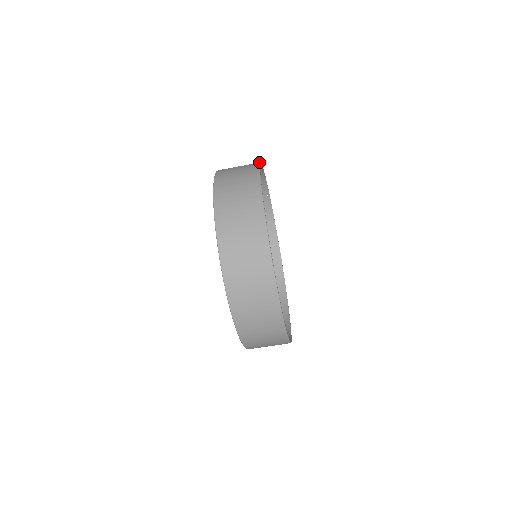
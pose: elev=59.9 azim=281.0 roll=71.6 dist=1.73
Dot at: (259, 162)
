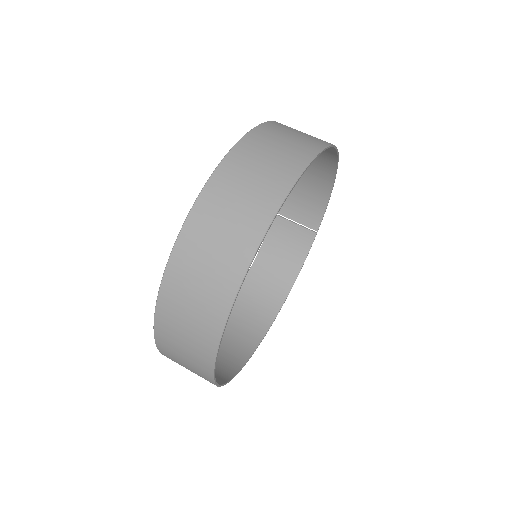
Dot at: occluded
